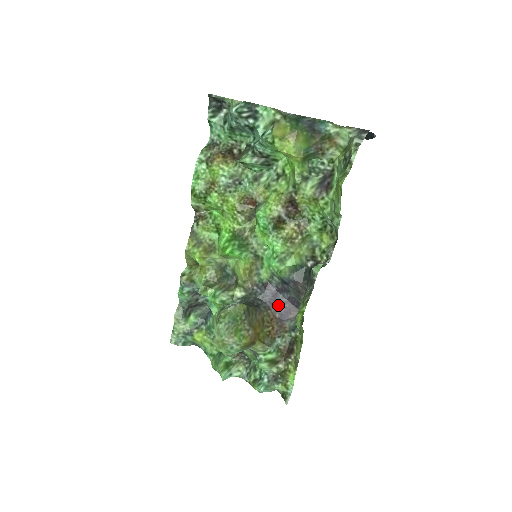
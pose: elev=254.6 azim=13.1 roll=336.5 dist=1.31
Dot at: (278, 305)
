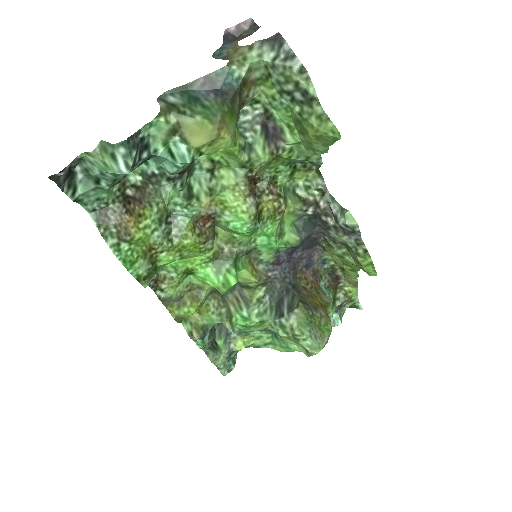
Dot at: (298, 263)
